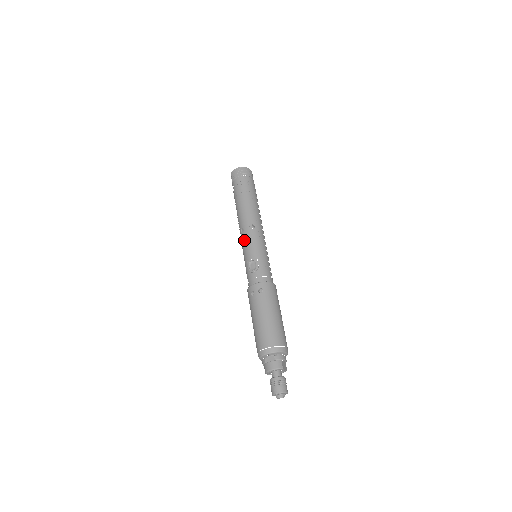
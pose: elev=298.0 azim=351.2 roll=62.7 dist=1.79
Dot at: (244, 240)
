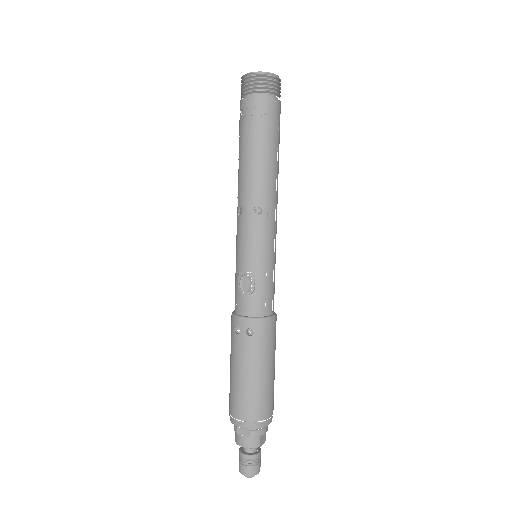
Dot at: (240, 230)
